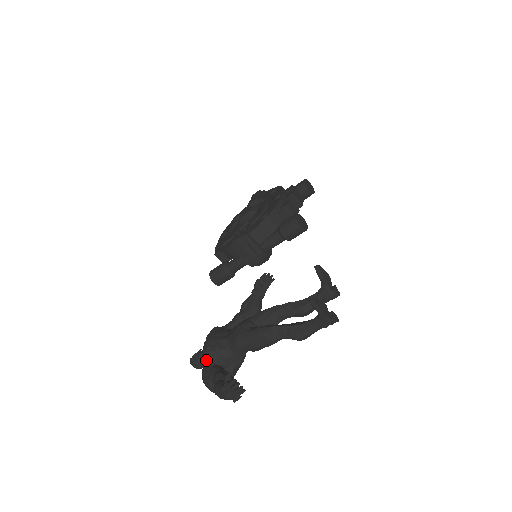
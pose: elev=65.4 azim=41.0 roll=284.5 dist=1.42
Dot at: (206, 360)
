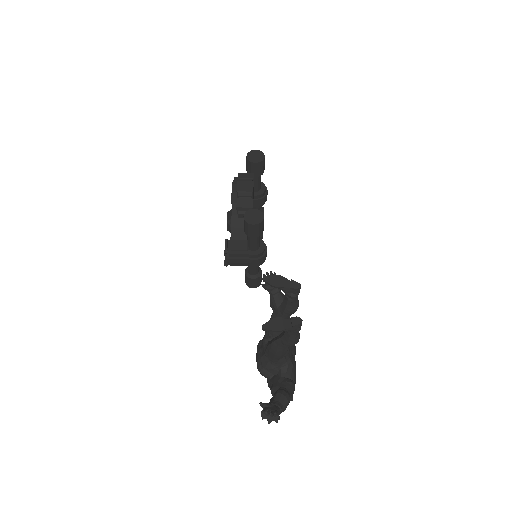
Dot at: occluded
